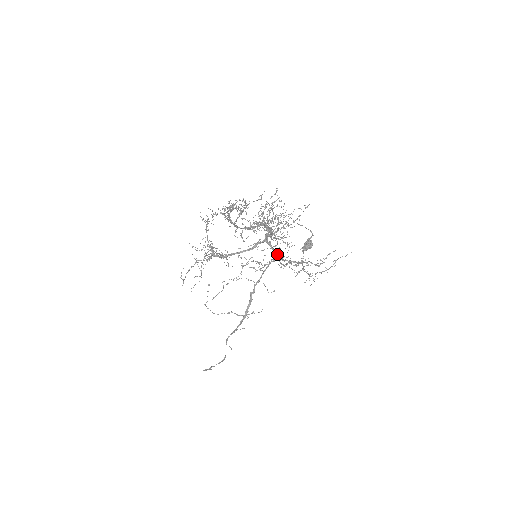
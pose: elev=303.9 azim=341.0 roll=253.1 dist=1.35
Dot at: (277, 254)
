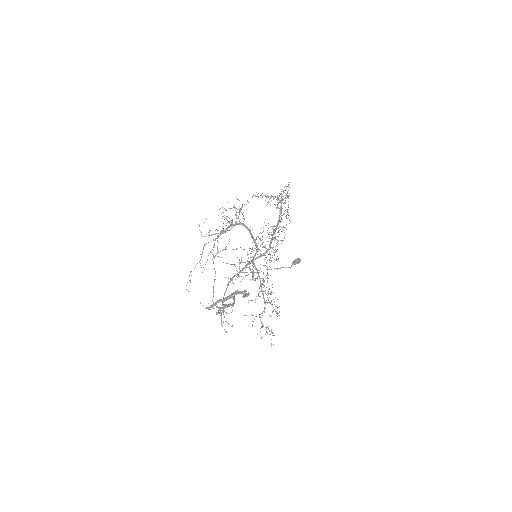
Dot at: occluded
